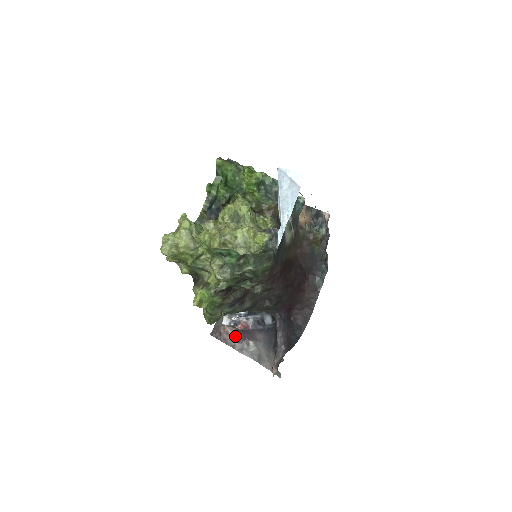
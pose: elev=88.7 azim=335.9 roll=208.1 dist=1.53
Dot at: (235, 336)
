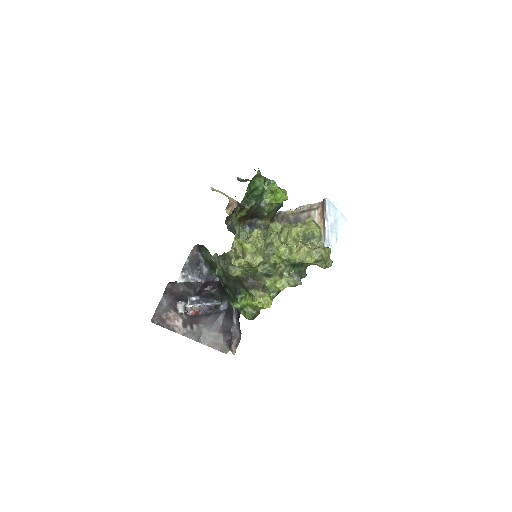
Dot at: (180, 321)
